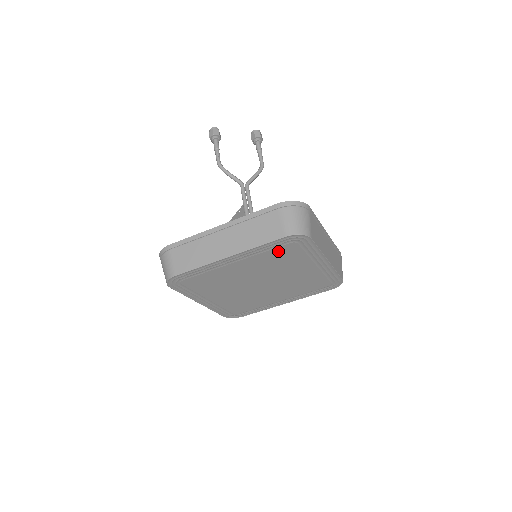
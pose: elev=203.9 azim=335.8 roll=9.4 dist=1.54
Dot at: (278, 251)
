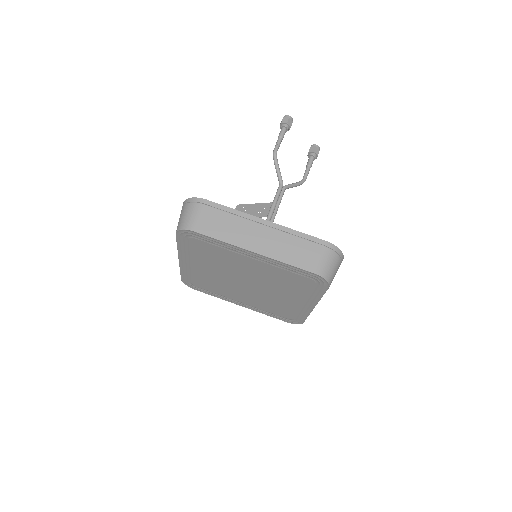
Dot at: (294, 276)
